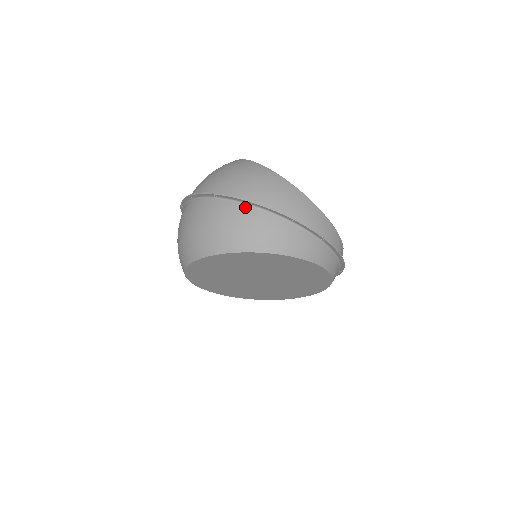
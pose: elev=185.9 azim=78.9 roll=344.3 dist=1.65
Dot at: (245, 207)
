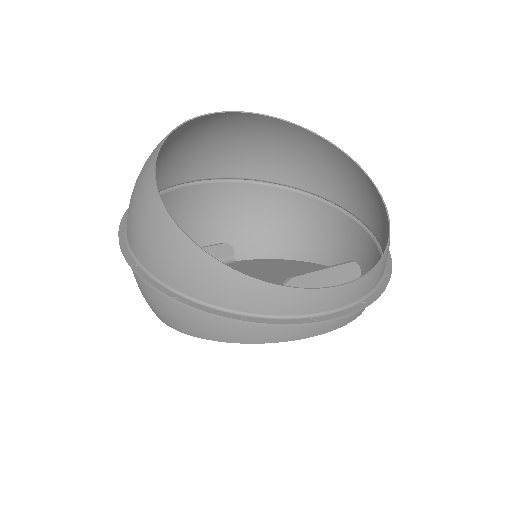
Dot at: occluded
